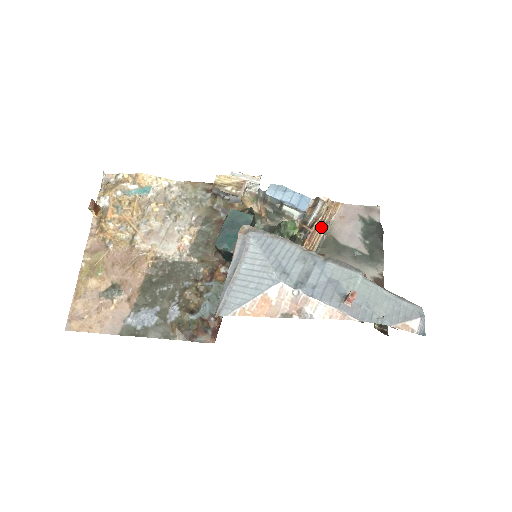
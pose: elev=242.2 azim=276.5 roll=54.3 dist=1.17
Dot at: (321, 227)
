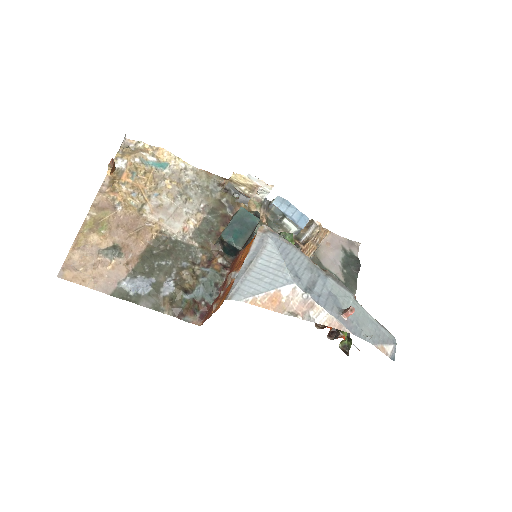
Dot at: (312, 247)
